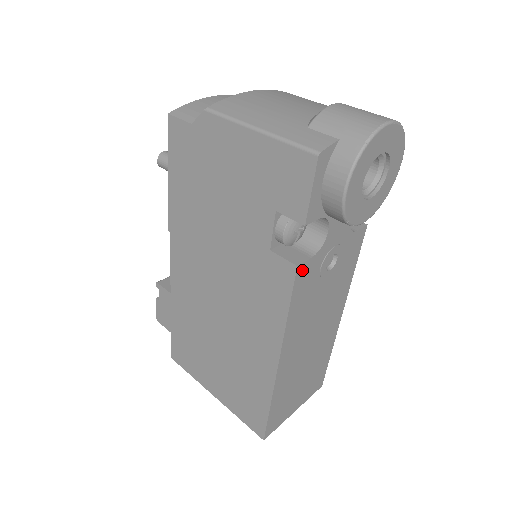
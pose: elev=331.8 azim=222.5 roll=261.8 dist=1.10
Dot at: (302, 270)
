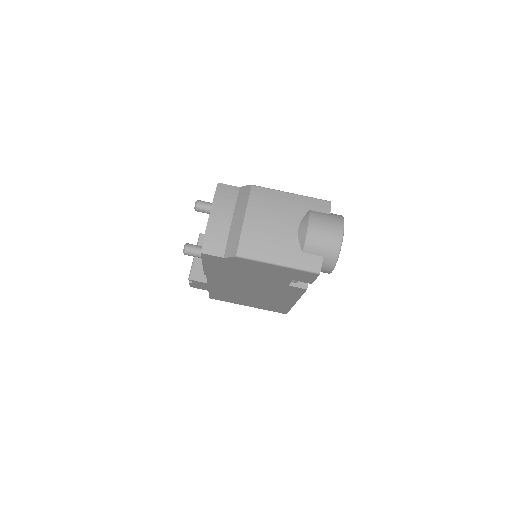
Dot at: occluded
